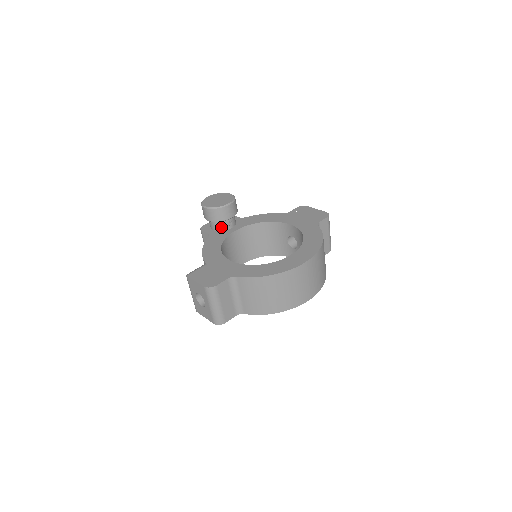
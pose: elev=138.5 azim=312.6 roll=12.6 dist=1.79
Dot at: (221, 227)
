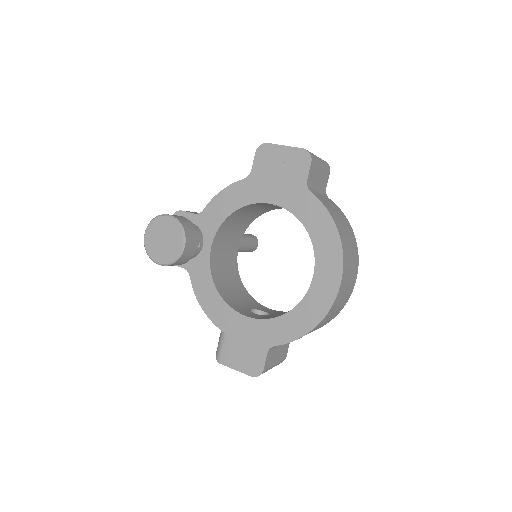
Dot at: occluded
